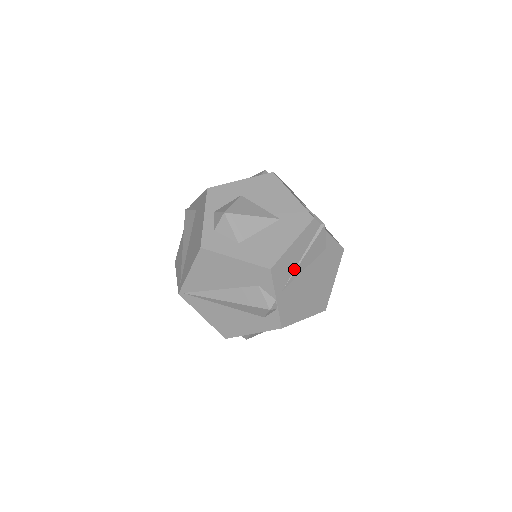
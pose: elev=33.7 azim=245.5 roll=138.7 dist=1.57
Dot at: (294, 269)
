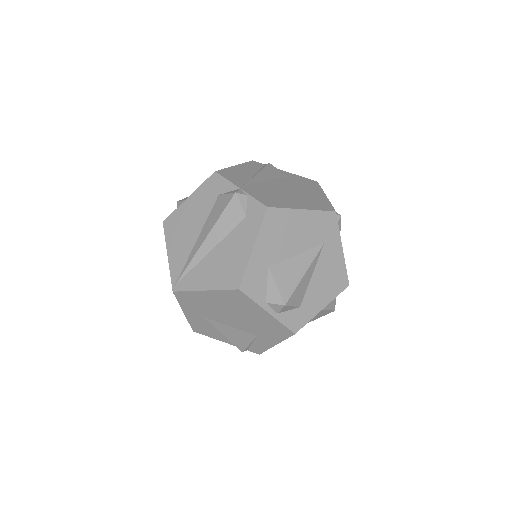
Dot at: (251, 178)
